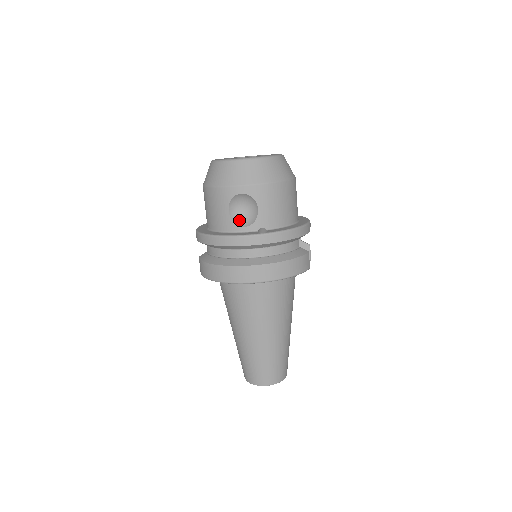
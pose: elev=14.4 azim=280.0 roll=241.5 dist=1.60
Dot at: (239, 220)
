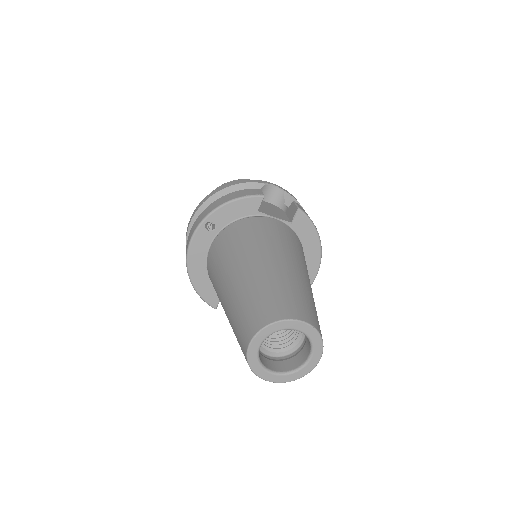
Dot at: occluded
